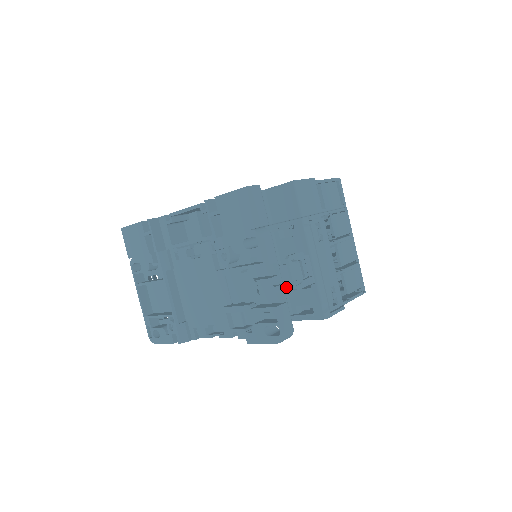
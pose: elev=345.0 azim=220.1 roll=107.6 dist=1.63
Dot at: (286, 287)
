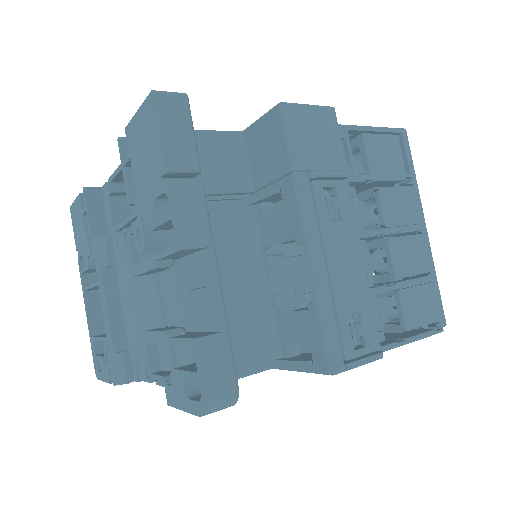
Dot at: occluded
